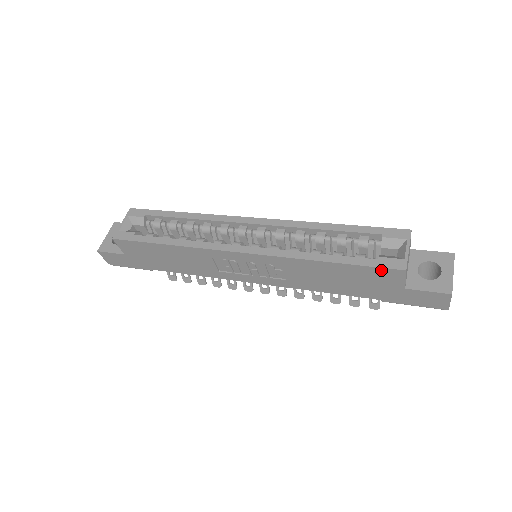
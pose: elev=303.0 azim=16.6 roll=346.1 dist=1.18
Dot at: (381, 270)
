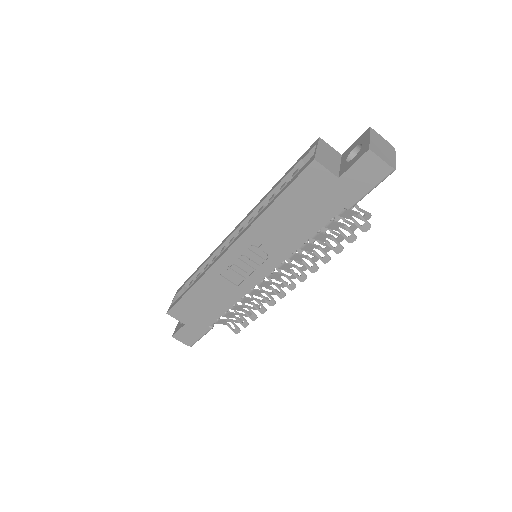
Dot at: (303, 176)
